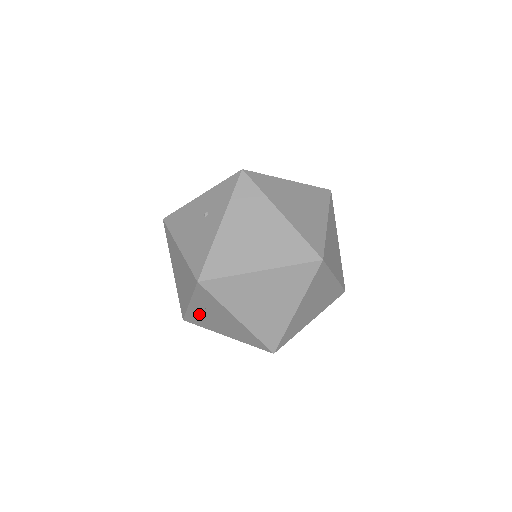
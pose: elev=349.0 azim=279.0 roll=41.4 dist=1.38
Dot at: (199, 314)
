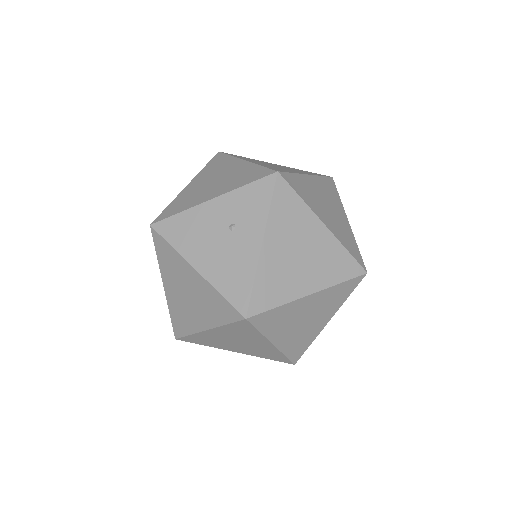
Dot at: (212, 337)
